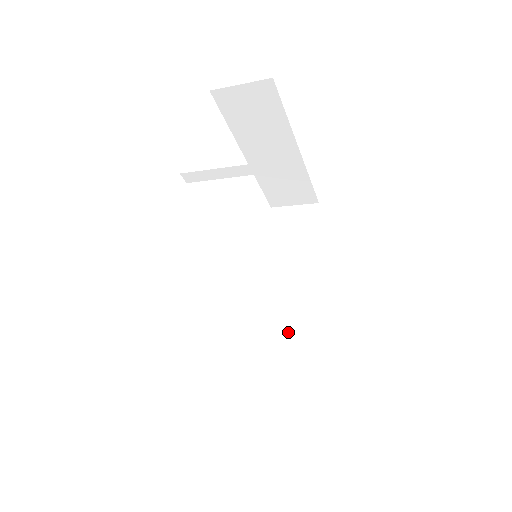
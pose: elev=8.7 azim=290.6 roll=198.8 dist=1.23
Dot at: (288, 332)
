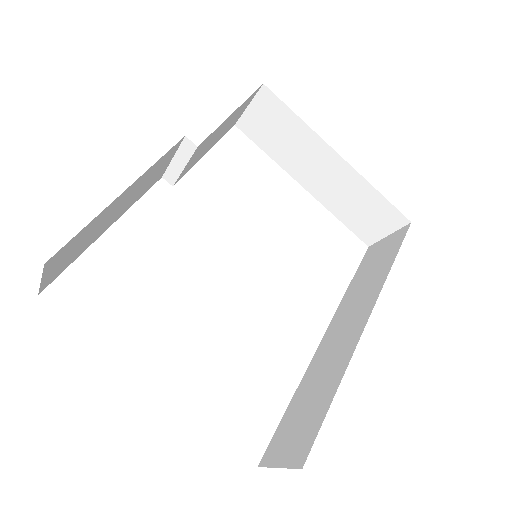
Dot at: (330, 367)
